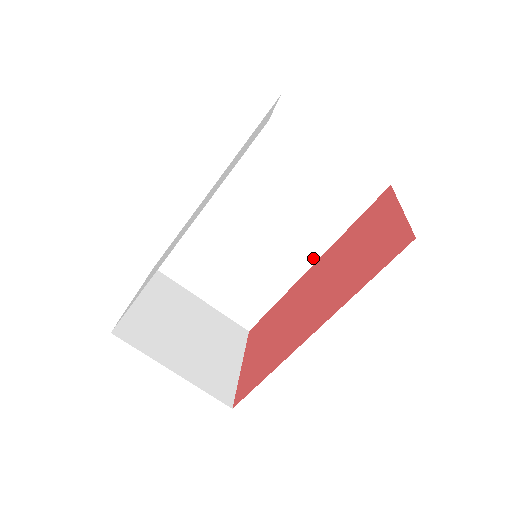
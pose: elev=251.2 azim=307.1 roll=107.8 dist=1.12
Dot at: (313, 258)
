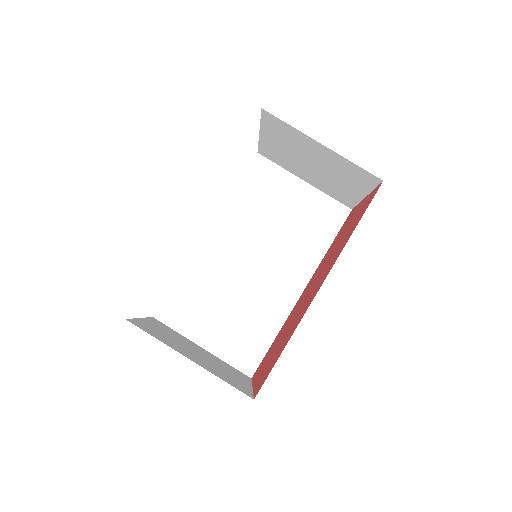
Dot at: (302, 284)
